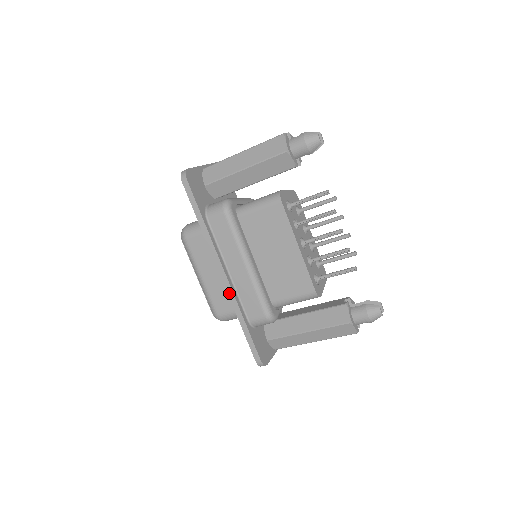
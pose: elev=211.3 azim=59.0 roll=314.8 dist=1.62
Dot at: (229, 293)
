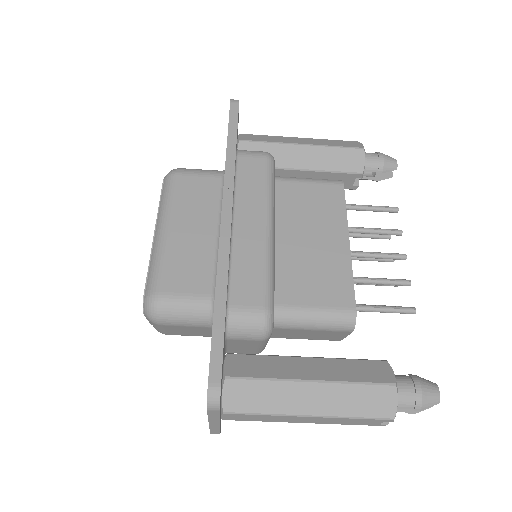
Dot at: (222, 246)
